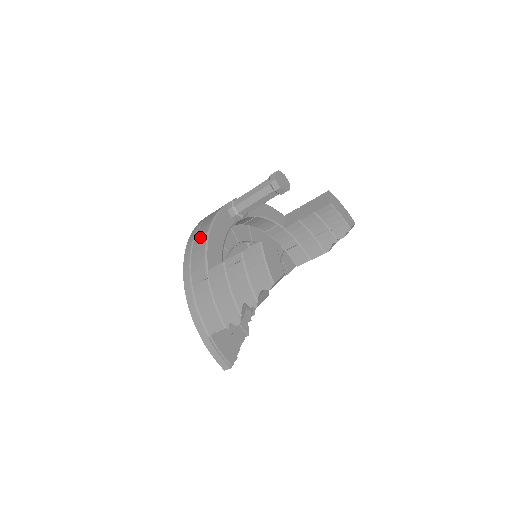
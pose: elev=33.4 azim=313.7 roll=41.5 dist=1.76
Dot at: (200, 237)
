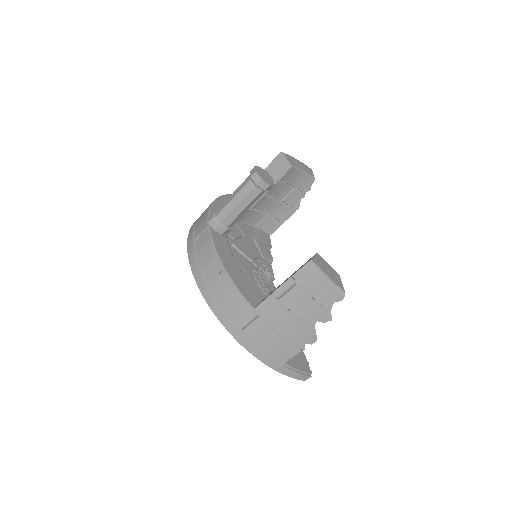
Dot at: (215, 277)
